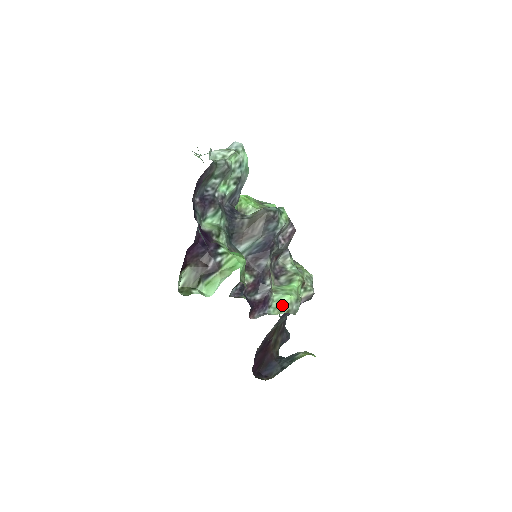
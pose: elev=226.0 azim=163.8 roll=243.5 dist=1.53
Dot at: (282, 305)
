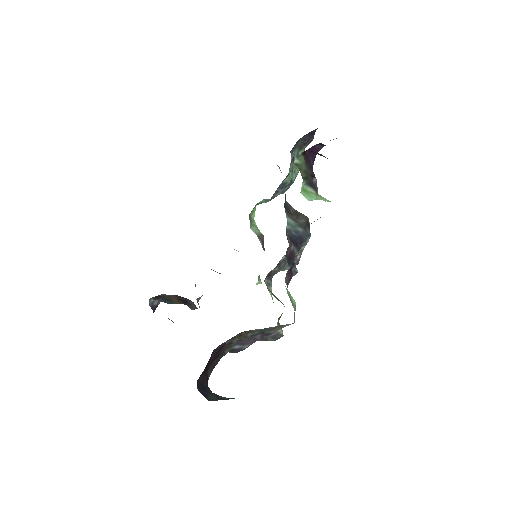
Dot at: (291, 301)
